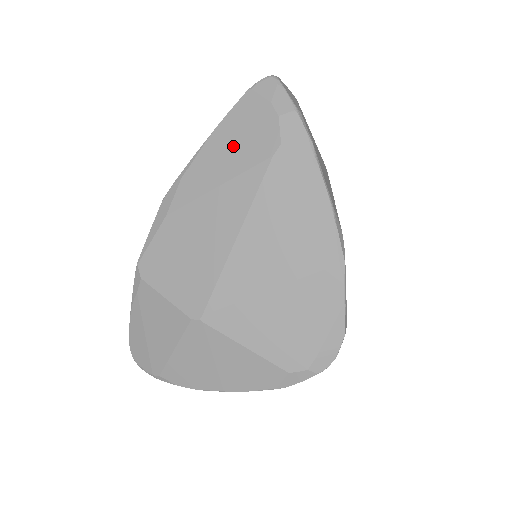
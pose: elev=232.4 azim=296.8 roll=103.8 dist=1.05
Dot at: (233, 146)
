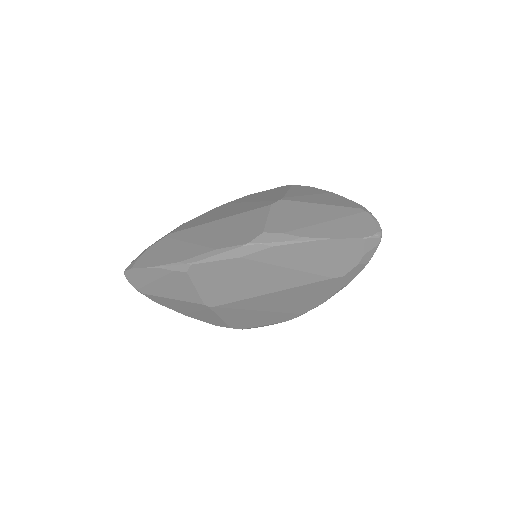
Dot at: (321, 257)
